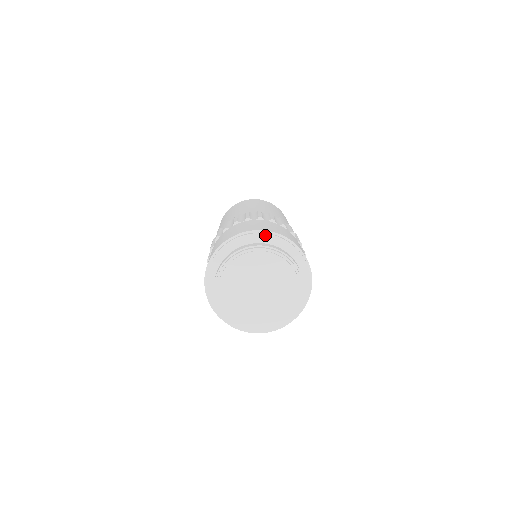
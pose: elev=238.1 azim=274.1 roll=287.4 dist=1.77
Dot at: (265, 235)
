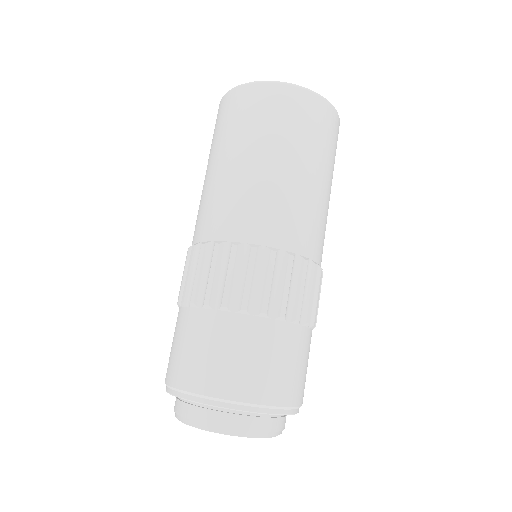
Dot at: (250, 412)
